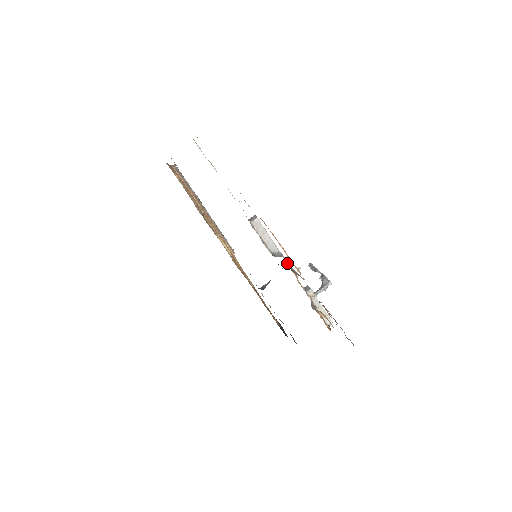
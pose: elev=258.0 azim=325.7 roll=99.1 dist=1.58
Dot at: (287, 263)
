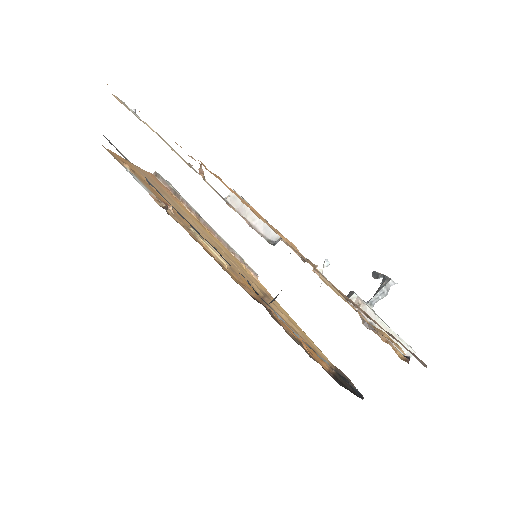
Dot at: (292, 249)
